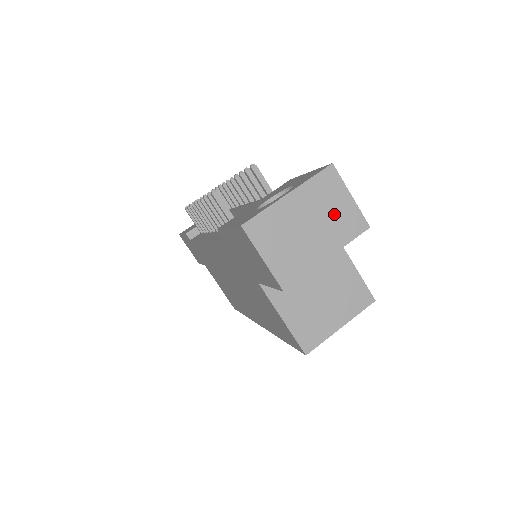
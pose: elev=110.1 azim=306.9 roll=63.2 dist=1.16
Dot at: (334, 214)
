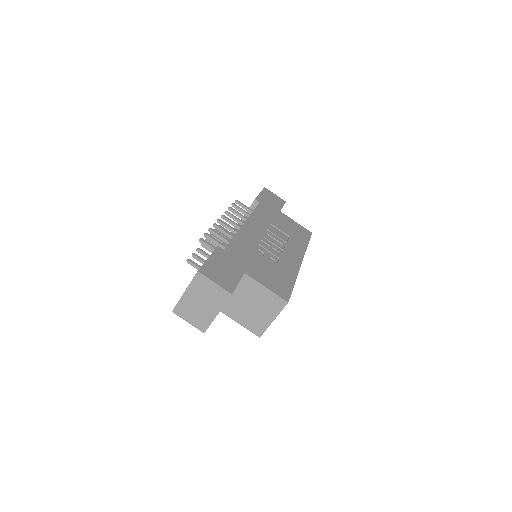
Dot at: (210, 294)
